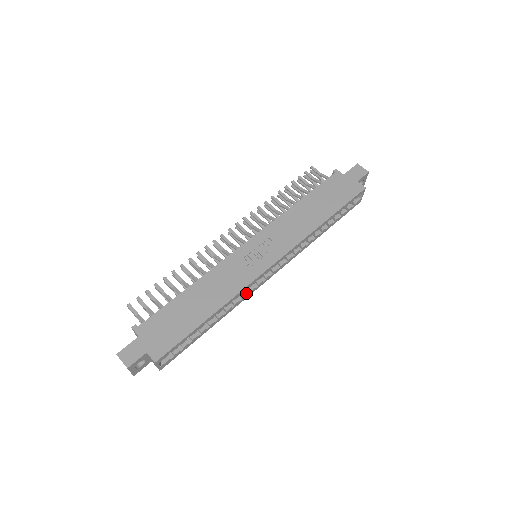
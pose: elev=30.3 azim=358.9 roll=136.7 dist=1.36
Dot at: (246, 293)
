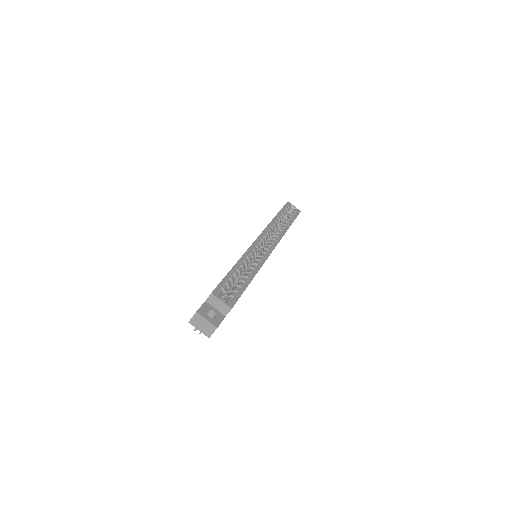
Dot at: (259, 258)
